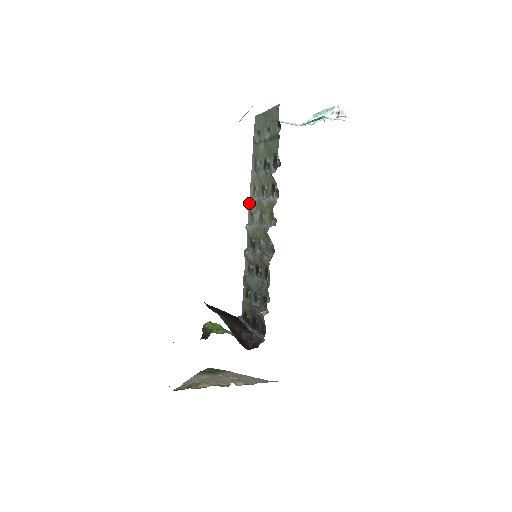
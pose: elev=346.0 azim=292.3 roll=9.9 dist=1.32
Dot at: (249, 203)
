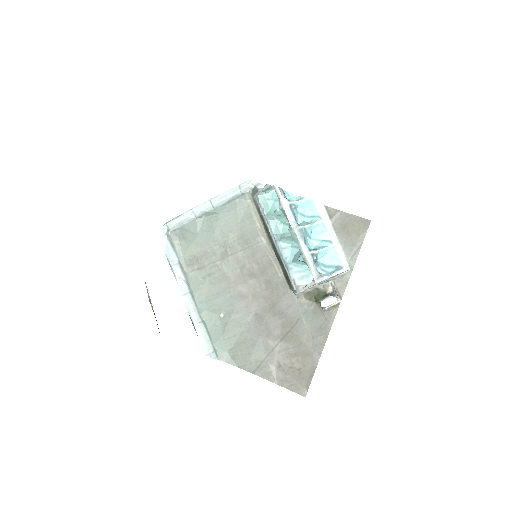
Dot at: occluded
